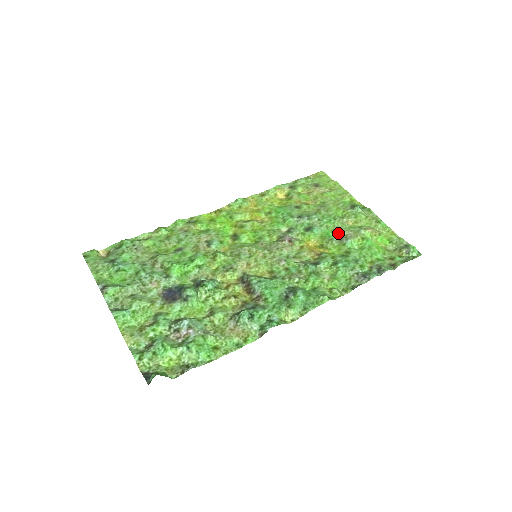
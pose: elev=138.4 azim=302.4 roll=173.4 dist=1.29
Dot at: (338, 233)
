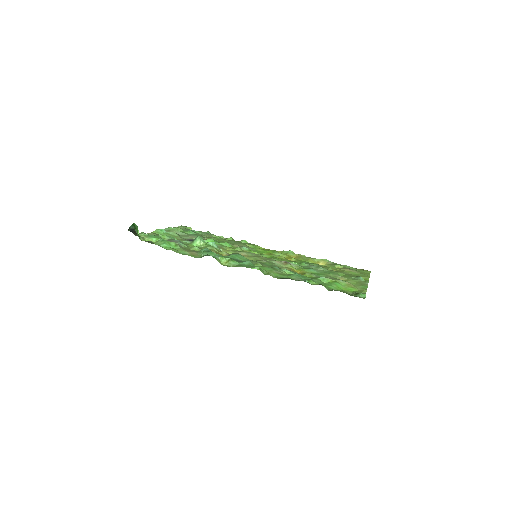
Dot at: (324, 276)
